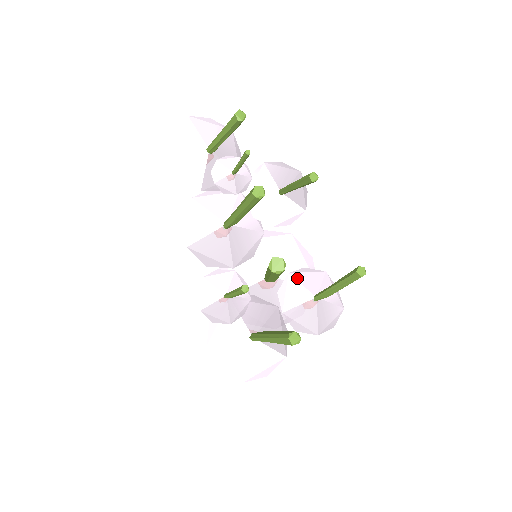
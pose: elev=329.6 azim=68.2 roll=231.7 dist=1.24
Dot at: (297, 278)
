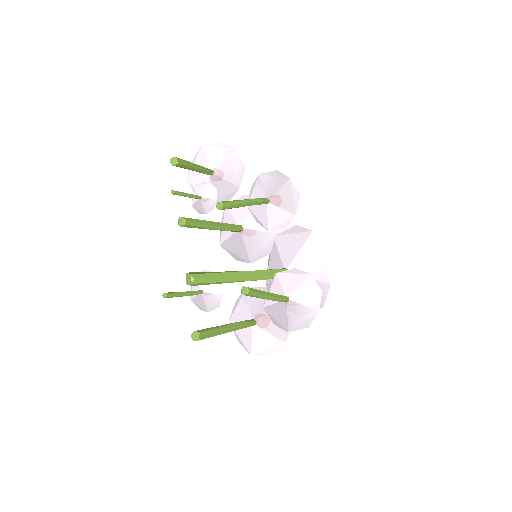
Dot at: (280, 278)
